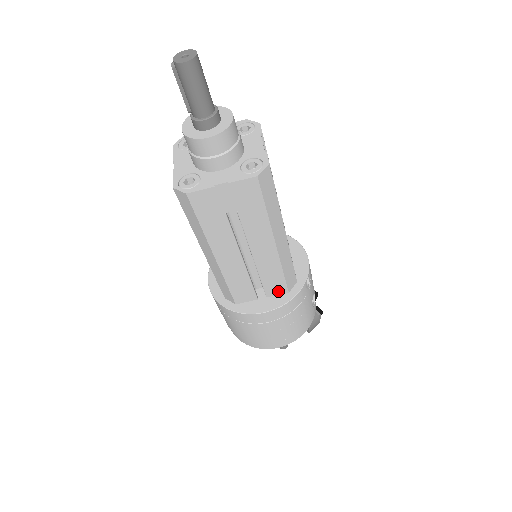
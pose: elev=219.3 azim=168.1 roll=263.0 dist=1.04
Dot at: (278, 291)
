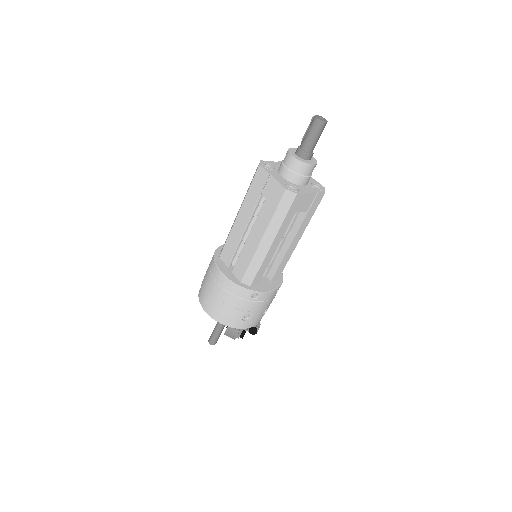
Dot at: (238, 274)
